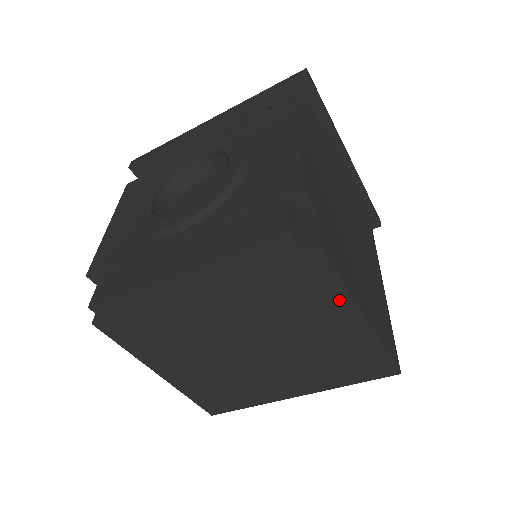
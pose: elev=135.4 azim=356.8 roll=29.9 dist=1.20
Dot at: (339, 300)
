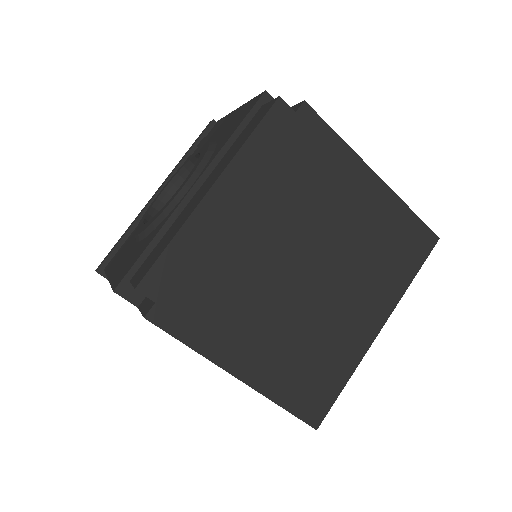
Dot at: (349, 162)
